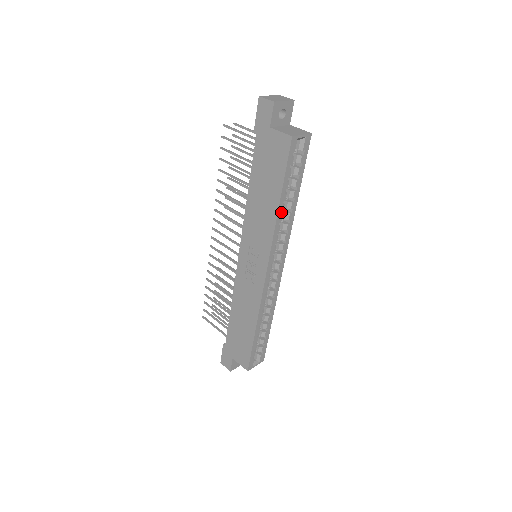
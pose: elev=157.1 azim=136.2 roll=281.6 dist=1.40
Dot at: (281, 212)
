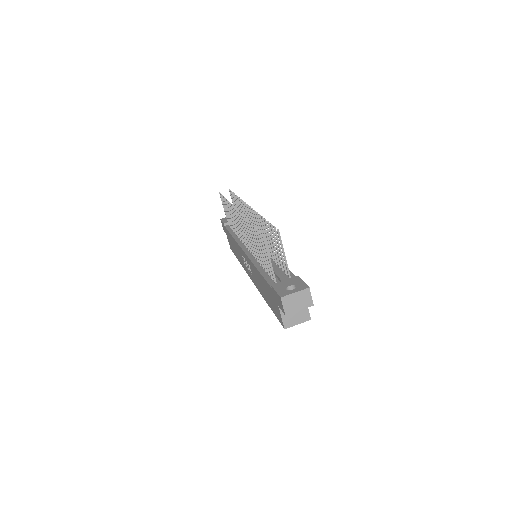
Dot at: occluded
